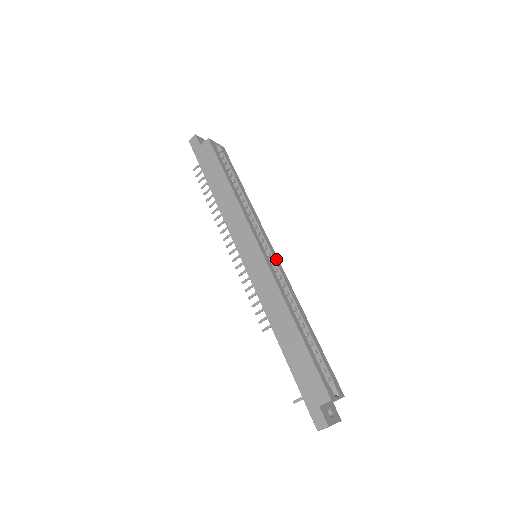
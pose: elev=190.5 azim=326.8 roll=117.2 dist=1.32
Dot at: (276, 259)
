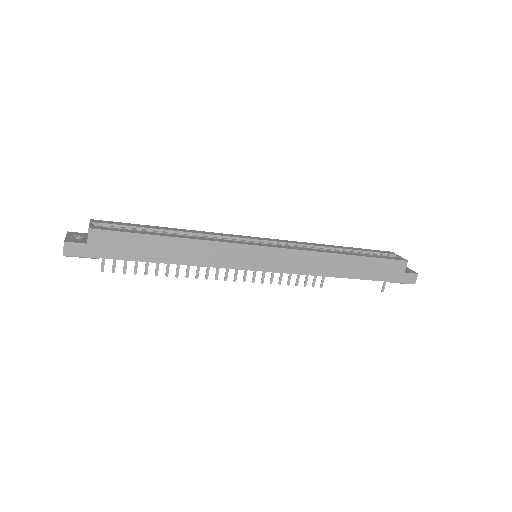
Dot at: (266, 240)
